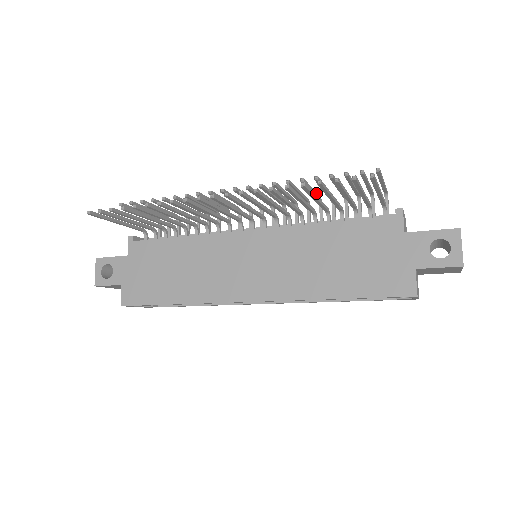
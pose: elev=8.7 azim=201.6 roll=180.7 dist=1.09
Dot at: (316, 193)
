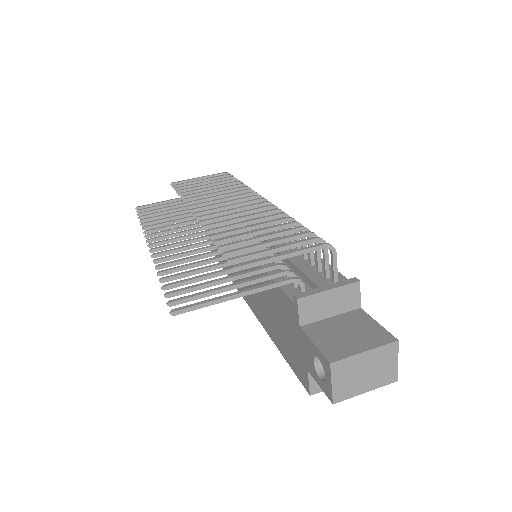
Dot at: (267, 223)
